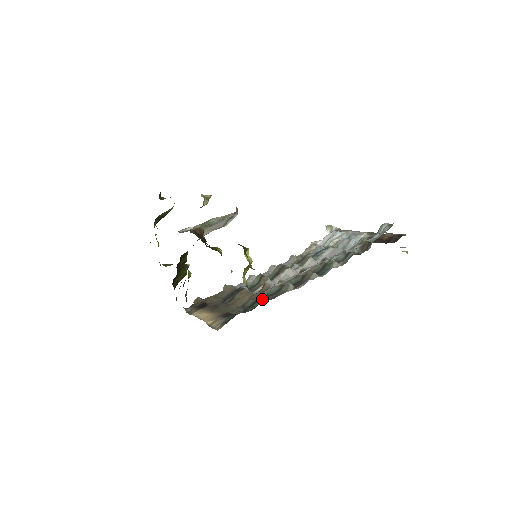
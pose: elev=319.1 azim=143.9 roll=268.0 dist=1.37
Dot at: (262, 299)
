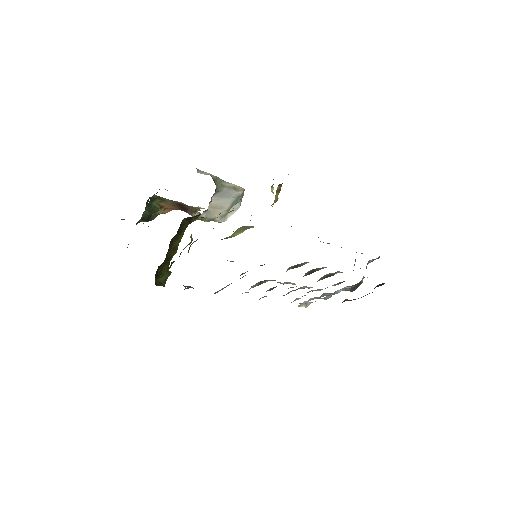
Dot at: occluded
